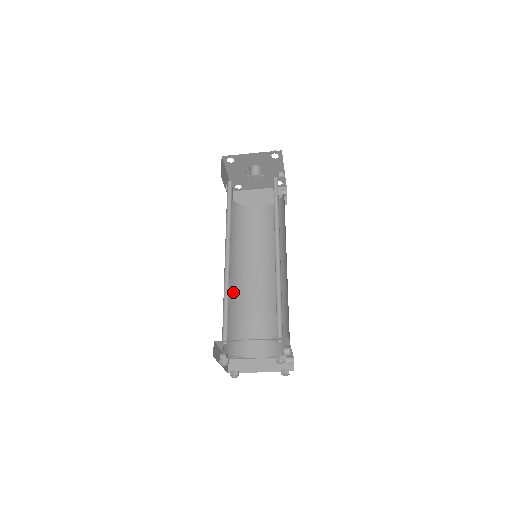
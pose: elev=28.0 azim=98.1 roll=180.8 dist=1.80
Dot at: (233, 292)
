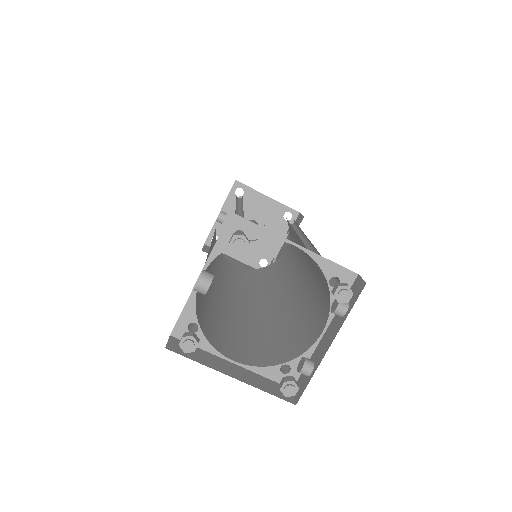
Dot at: occluded
